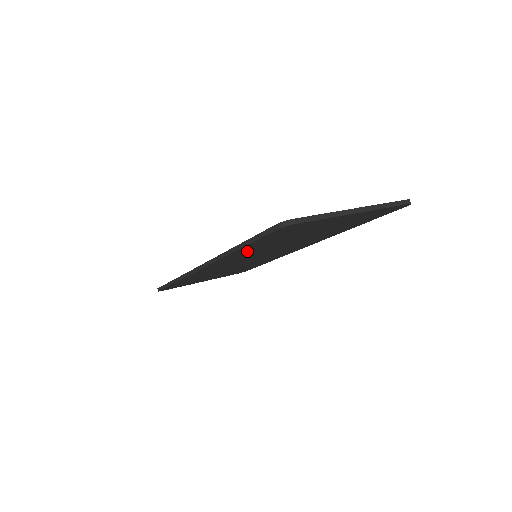
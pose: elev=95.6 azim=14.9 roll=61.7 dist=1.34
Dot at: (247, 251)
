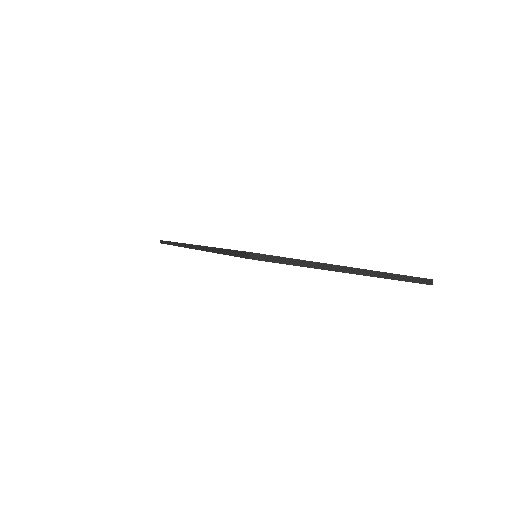
Dot at: occluded
